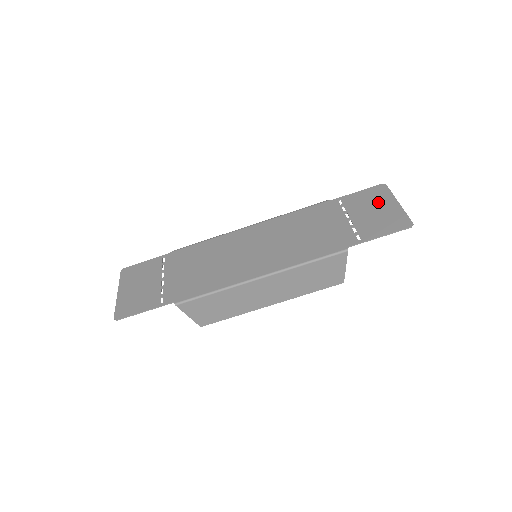
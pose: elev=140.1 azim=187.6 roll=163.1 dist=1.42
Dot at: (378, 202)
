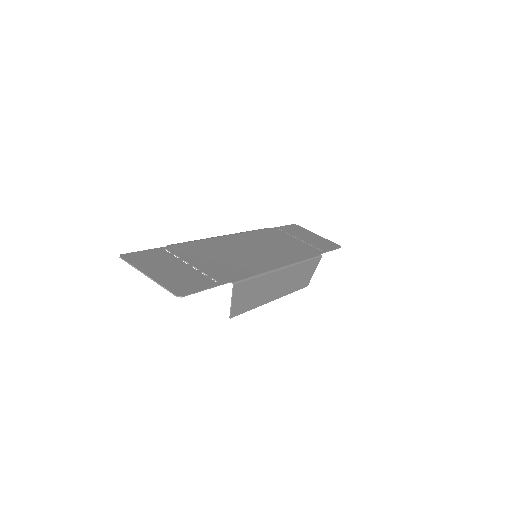
Dot at: (306, 233)
